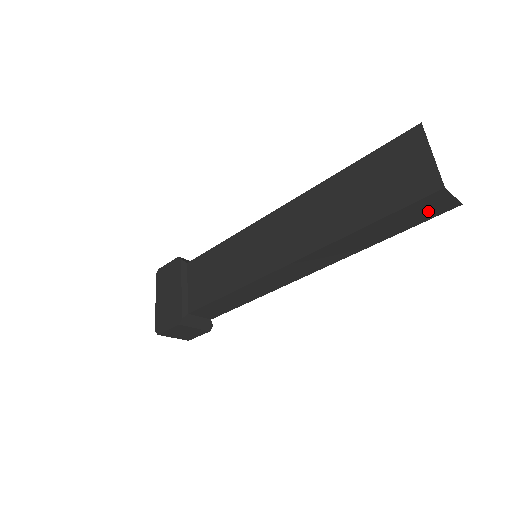
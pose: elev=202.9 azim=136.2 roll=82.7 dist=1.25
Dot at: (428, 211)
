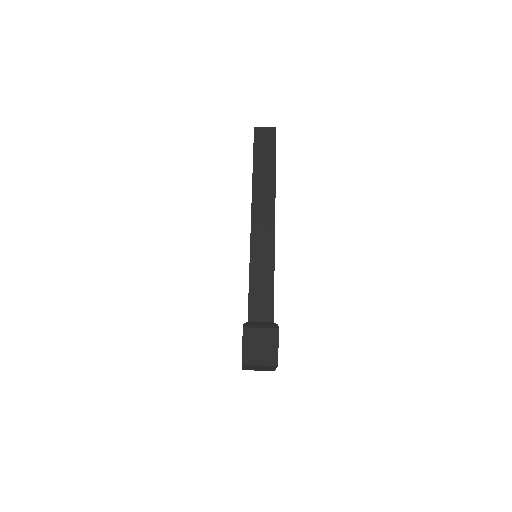
Dot at: (267, 140)
